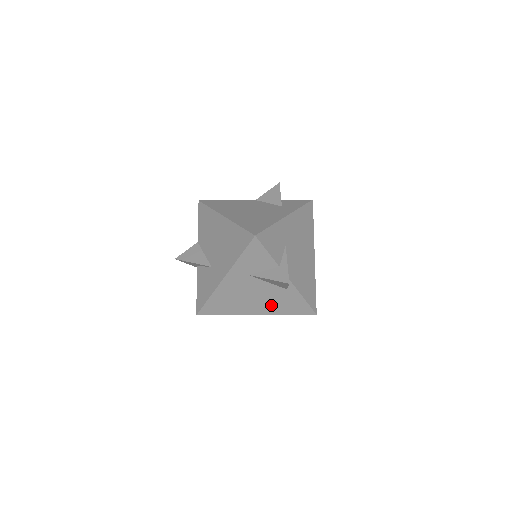
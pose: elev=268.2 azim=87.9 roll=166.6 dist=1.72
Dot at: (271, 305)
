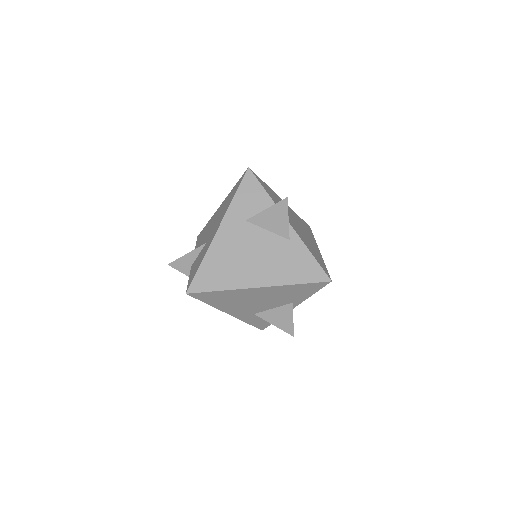
Dot at: (275, 268)
